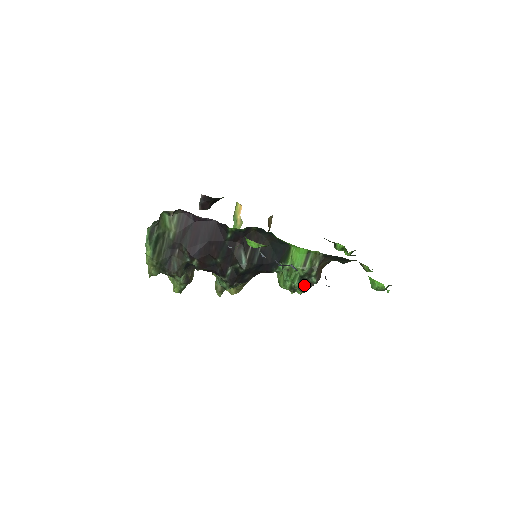
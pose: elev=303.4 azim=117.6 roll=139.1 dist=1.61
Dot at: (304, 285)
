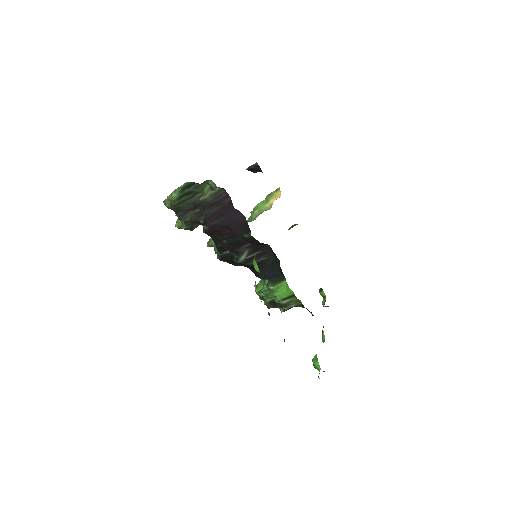
Dot at: (272, 305)
